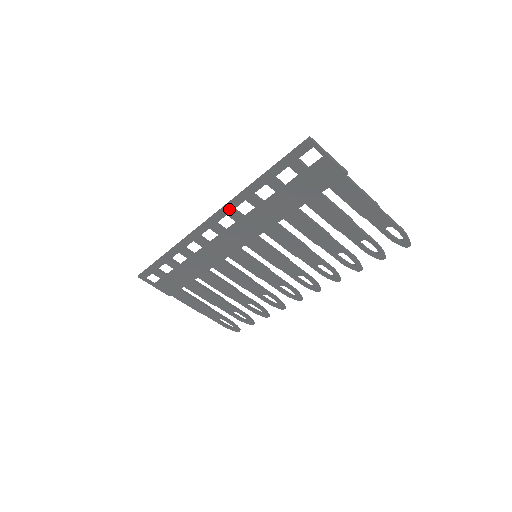
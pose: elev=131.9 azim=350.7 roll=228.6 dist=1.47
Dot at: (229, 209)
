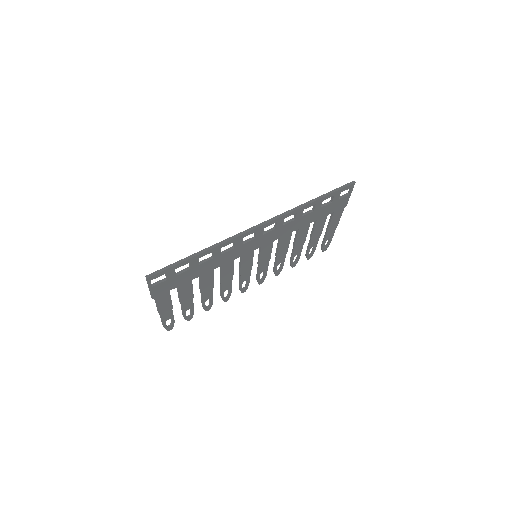
Dot at: (283, 218)
